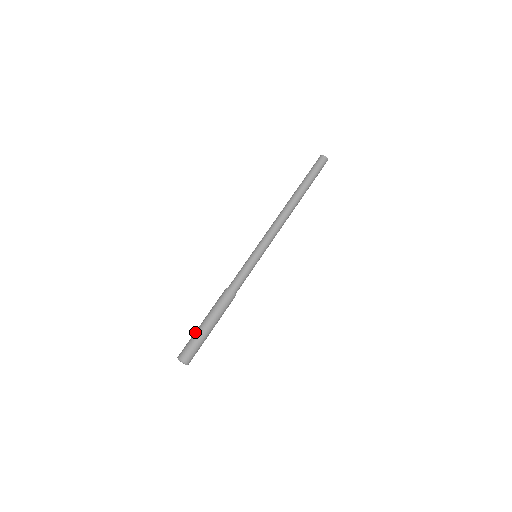
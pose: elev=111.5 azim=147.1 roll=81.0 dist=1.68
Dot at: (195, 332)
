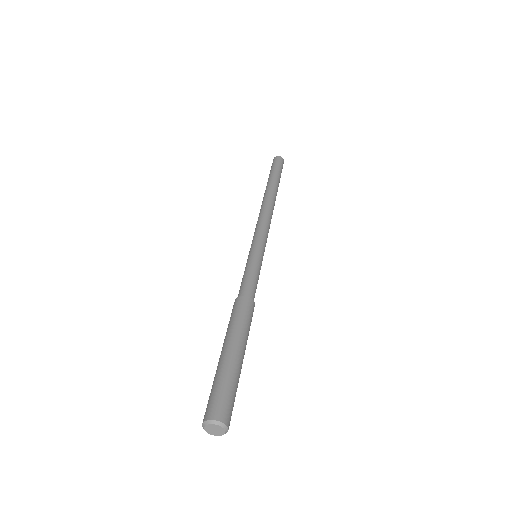
Dot at: (220, 368)
